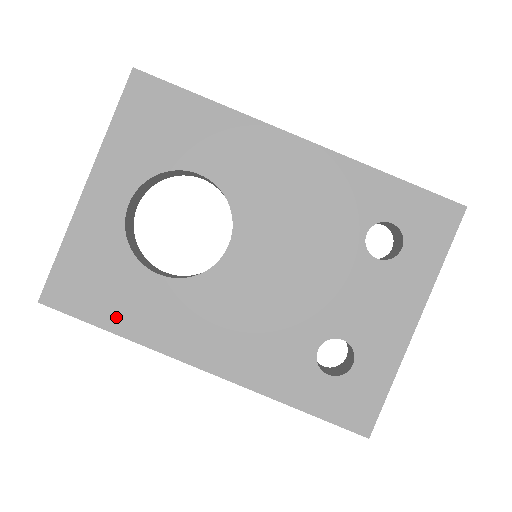
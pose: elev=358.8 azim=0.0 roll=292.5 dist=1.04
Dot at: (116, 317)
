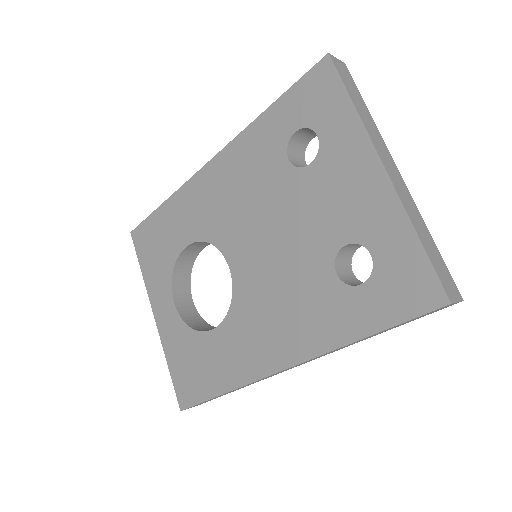
Dot at: (216, 381)
